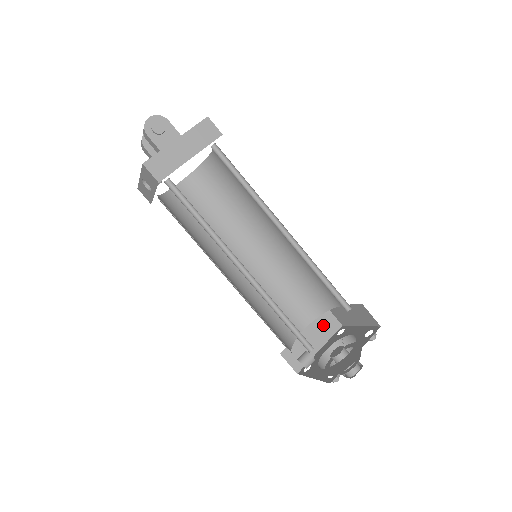
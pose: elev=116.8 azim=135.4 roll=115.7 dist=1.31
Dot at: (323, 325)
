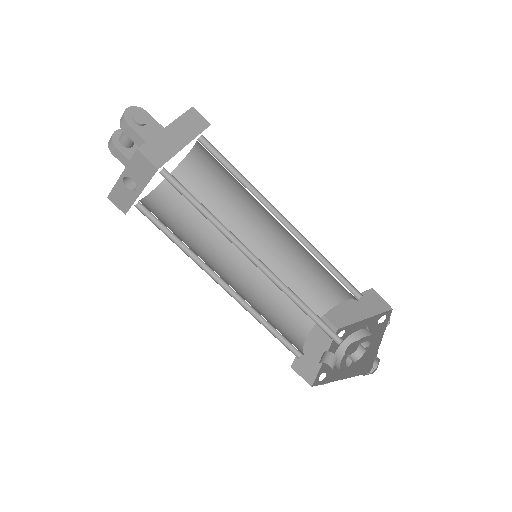
Dot at: (321, 331)
